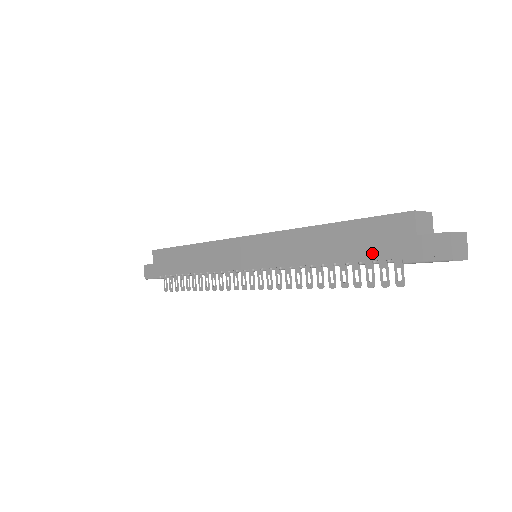
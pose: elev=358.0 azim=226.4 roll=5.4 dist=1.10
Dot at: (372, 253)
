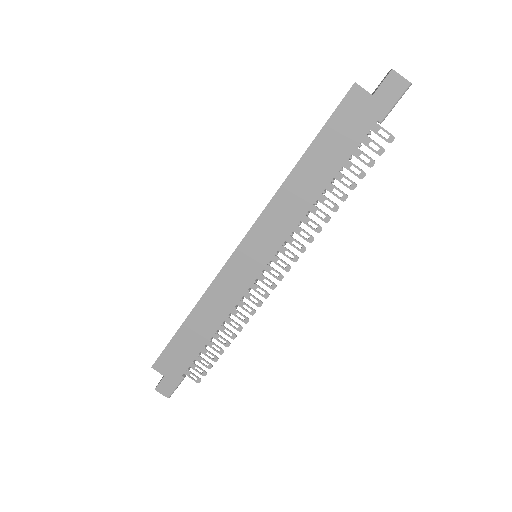
Dot at: (353, 141)
